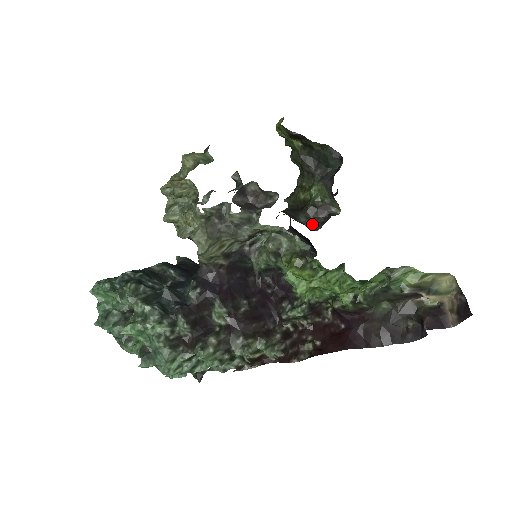
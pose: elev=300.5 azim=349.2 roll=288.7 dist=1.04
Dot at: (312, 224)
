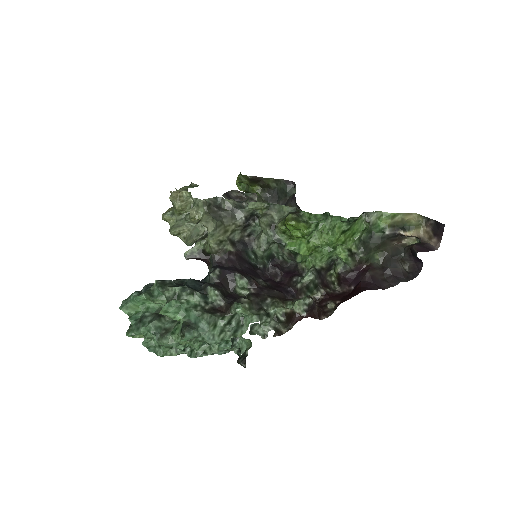
Dot at: occluded
